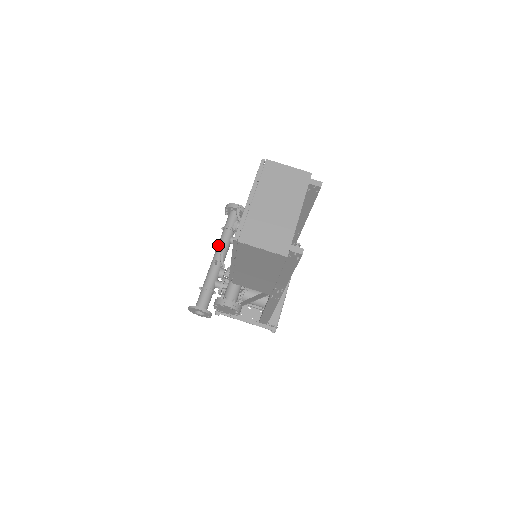
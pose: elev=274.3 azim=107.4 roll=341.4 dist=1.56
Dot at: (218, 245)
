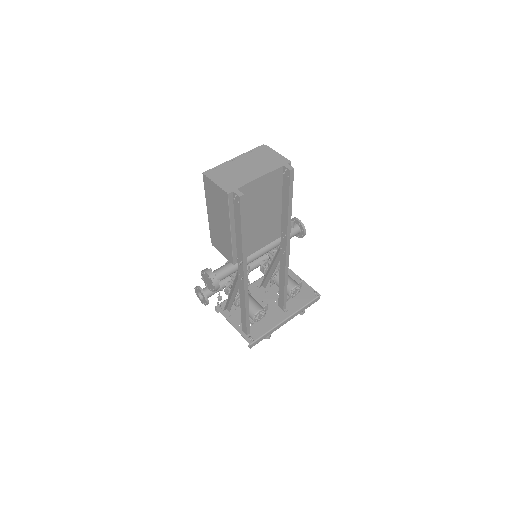
Dot at: occluded
